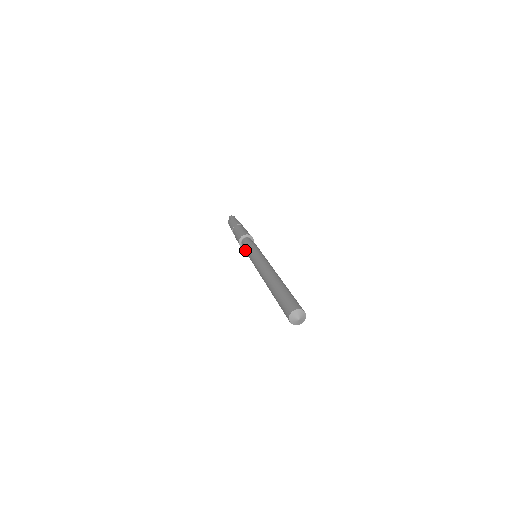
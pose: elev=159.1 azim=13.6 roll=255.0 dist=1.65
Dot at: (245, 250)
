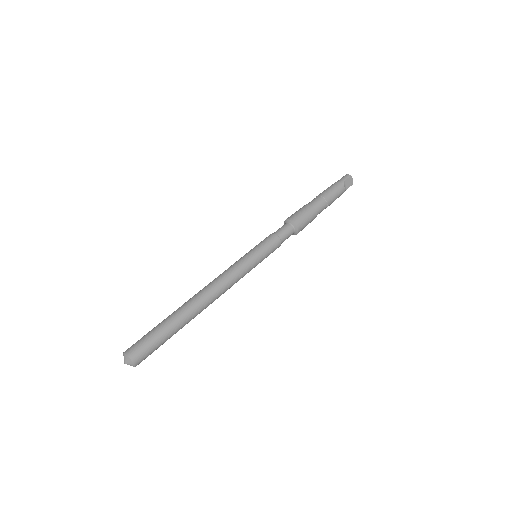
Dot at: occluded
